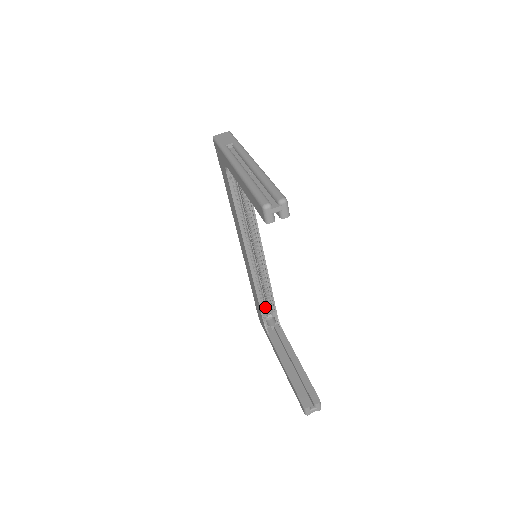
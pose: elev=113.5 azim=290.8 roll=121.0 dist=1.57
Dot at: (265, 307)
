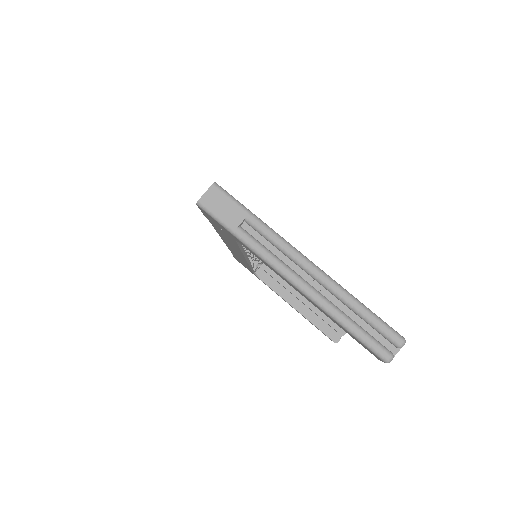
Dot at: occluded
